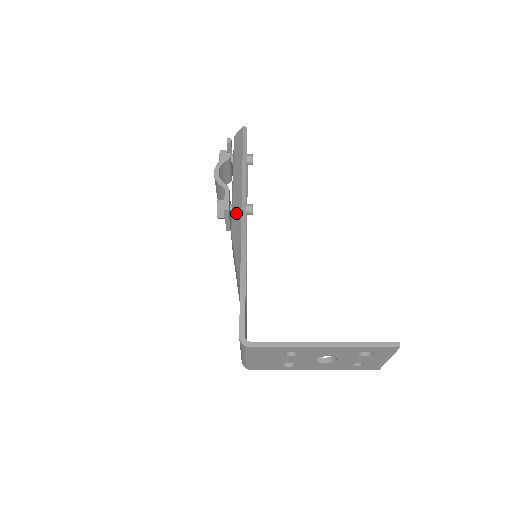
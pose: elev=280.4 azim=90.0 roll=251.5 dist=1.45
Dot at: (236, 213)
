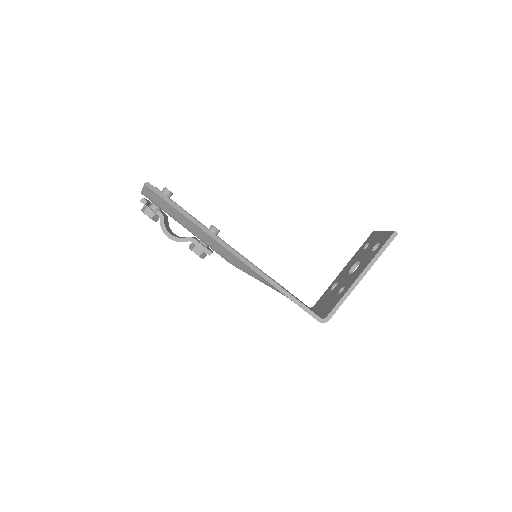
Dot at: (222, 252)
